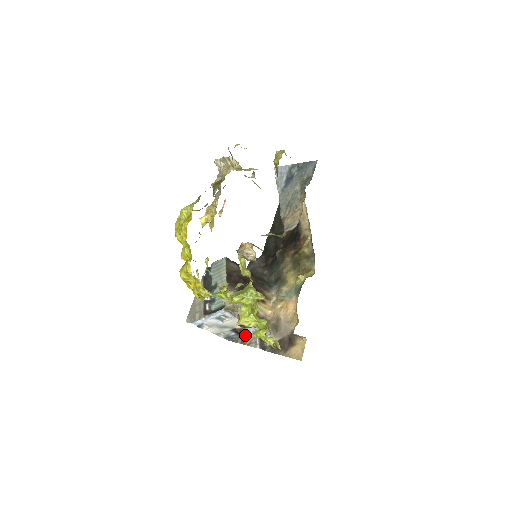
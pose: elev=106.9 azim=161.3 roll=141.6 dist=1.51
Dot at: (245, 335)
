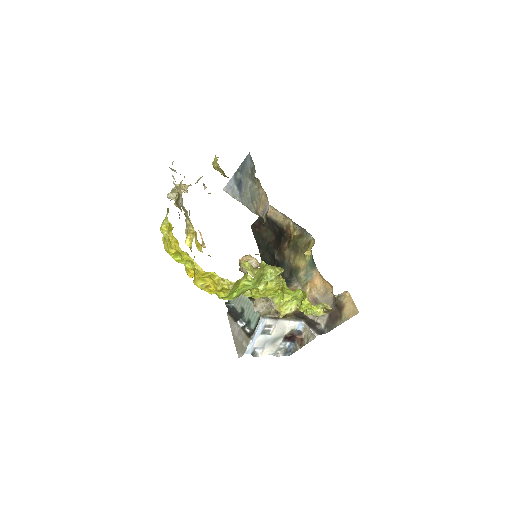
Dot at: (298, 336)
